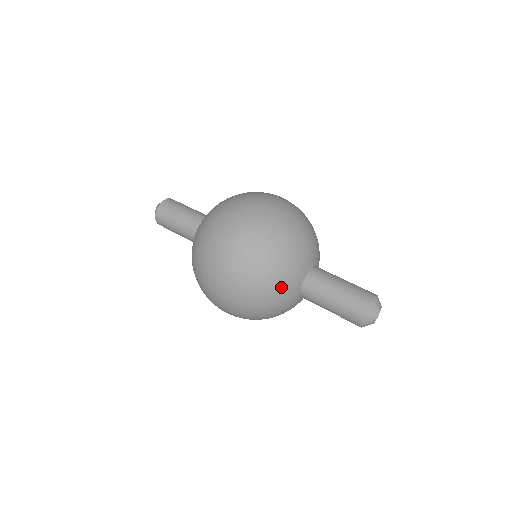
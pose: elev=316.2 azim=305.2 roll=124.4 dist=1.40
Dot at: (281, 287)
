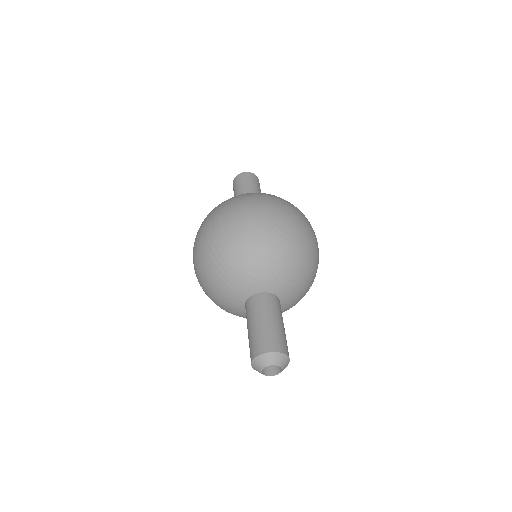
Dot at: (224, 287)
